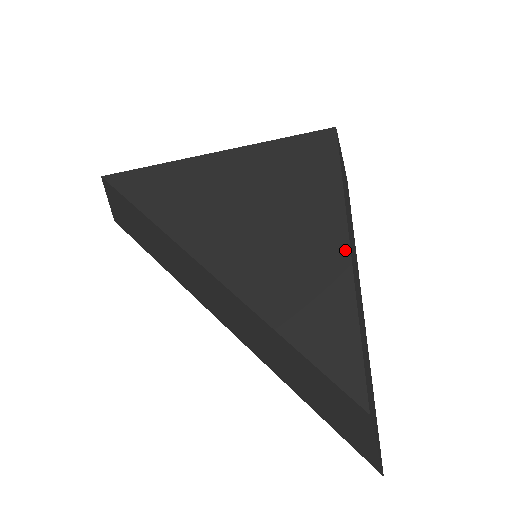
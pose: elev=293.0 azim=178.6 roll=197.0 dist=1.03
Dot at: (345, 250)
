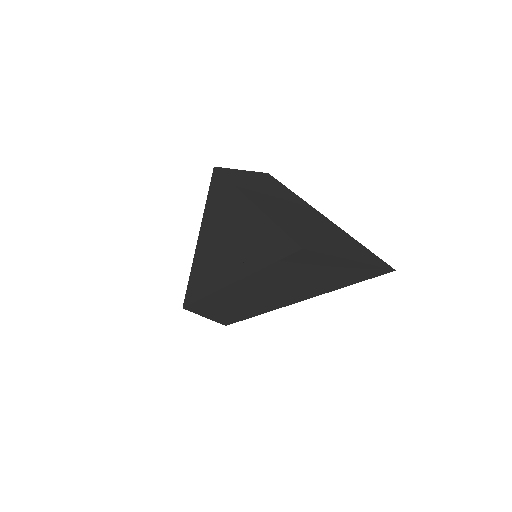
Dot at: (249, 203)
